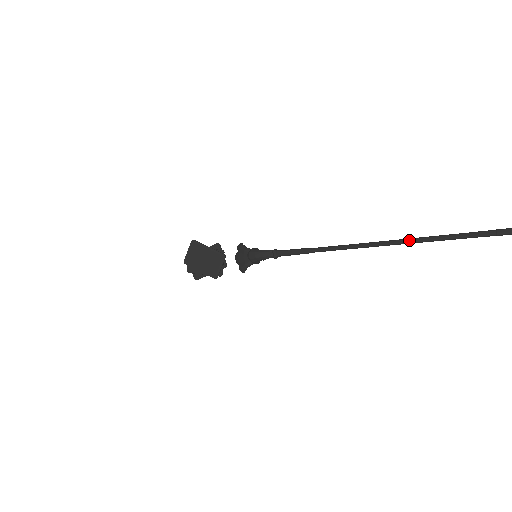
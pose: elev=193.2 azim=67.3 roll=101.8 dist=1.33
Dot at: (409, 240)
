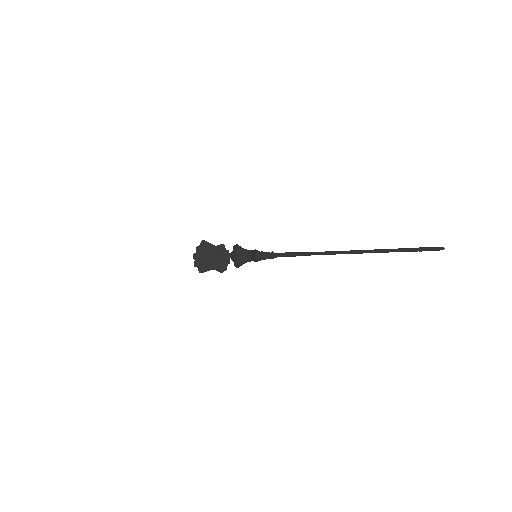
Dot at: (369, 251)
